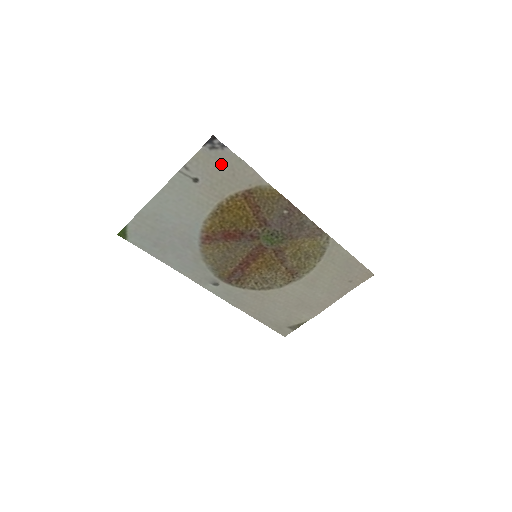
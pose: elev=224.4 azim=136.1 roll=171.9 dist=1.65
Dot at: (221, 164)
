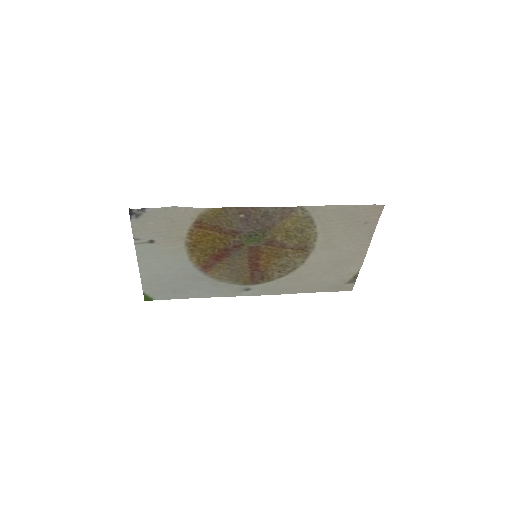
Dot at: (155, 221)
